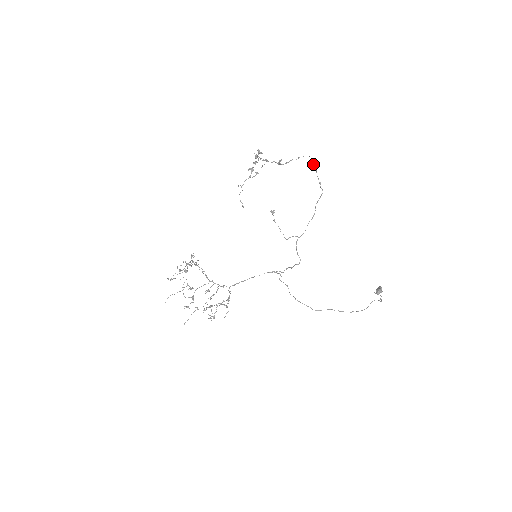
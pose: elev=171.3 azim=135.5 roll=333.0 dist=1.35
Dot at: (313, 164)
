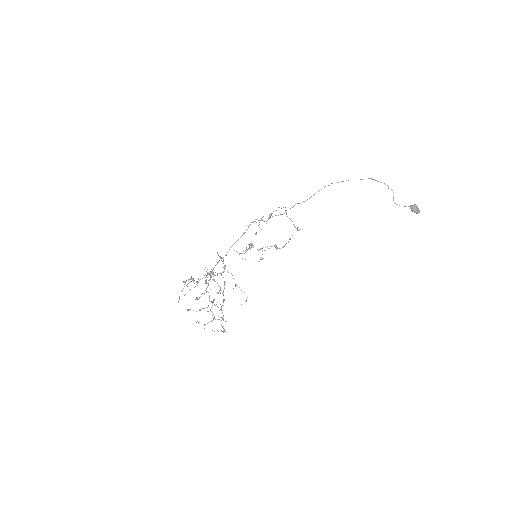
Dot at: occluded
